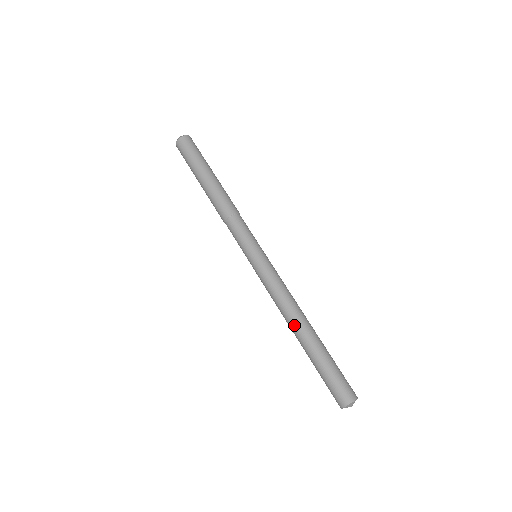
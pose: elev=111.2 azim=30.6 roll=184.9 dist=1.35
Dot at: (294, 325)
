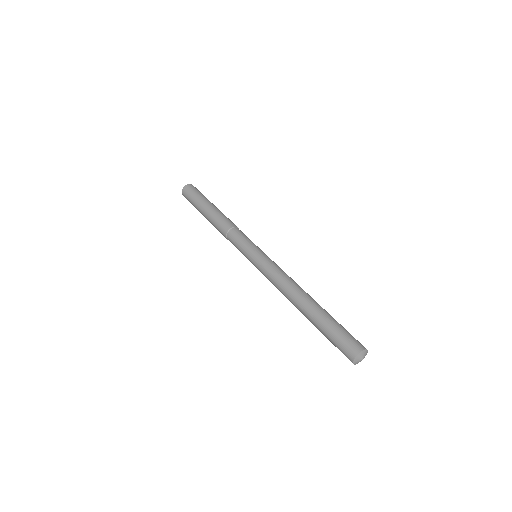
Dot at: (296, 299)
